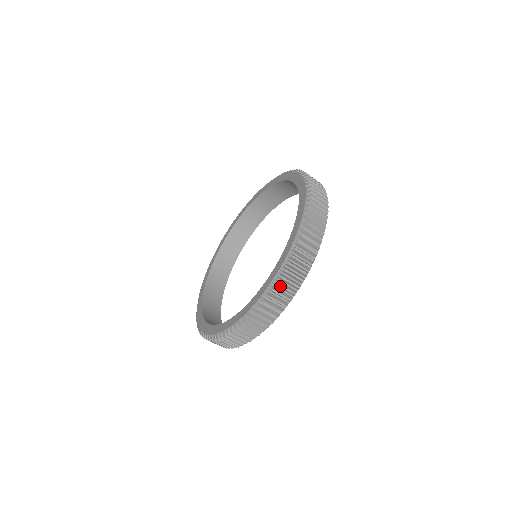
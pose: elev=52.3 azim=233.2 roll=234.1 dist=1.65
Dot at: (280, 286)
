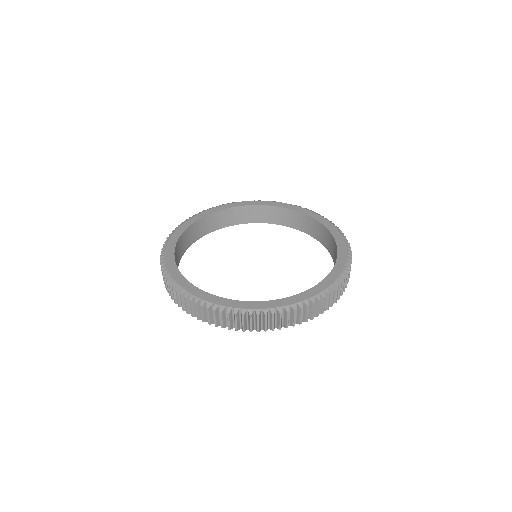
Dot at: (341, 286)
